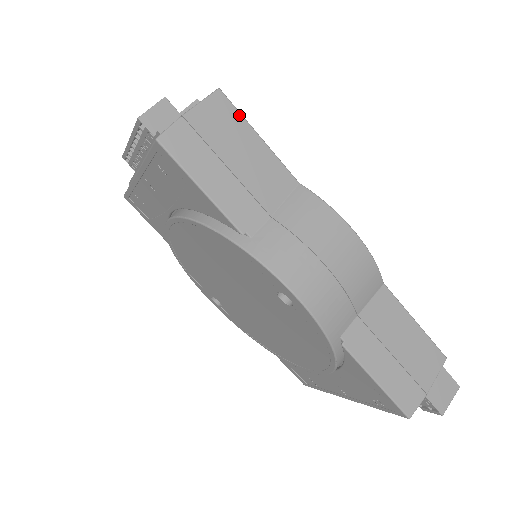
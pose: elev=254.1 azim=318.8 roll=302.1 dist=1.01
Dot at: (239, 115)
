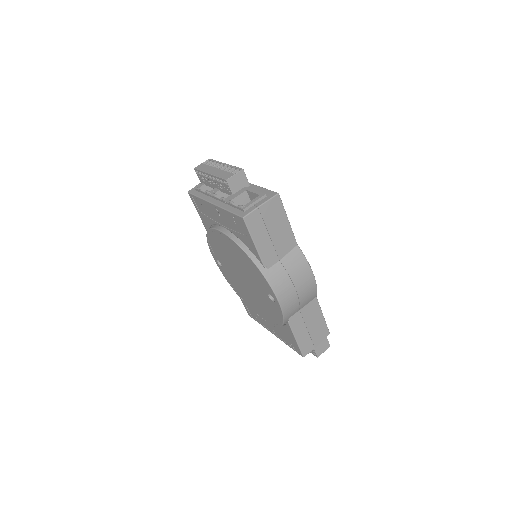
Dot at: (283, 208)
